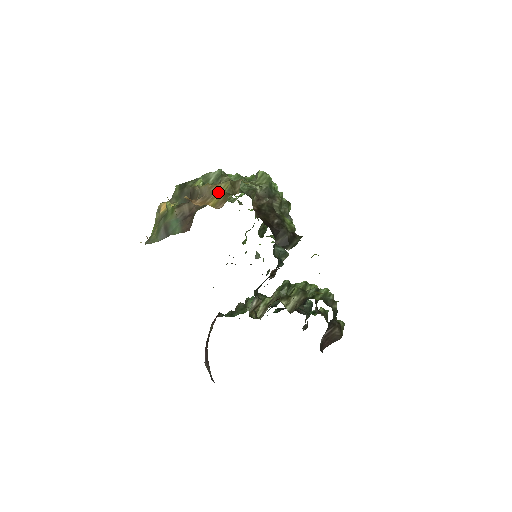
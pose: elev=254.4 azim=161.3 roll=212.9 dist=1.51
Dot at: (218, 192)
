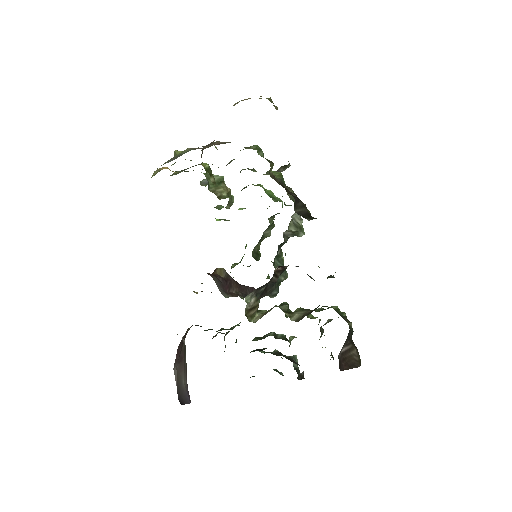
Dot at: occluded
